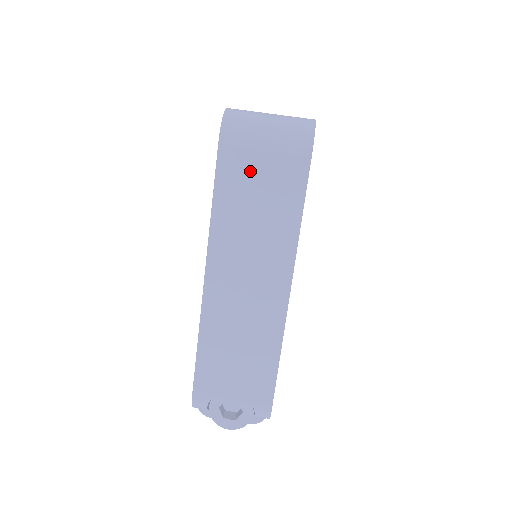
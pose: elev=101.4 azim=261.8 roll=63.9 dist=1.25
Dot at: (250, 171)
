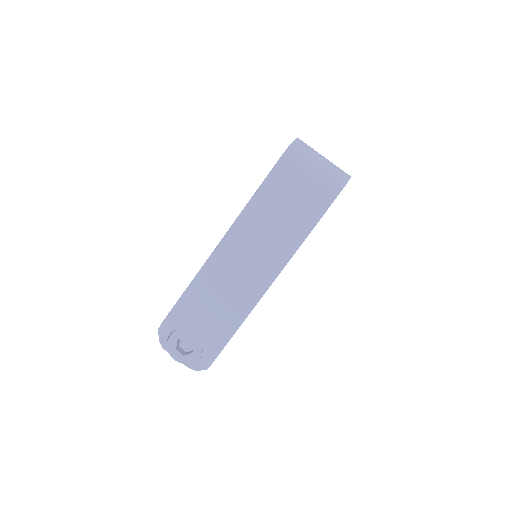
Dot at: (292, 185)
